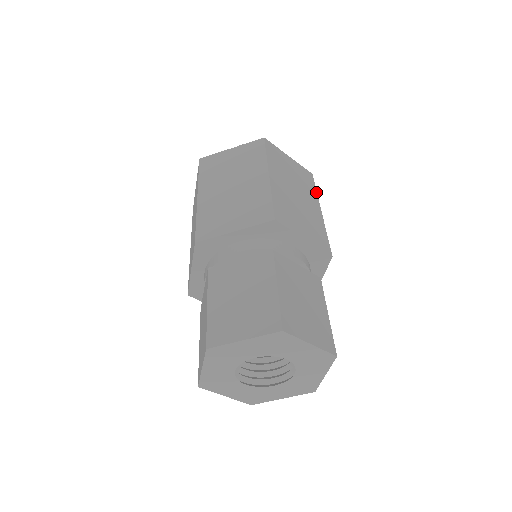
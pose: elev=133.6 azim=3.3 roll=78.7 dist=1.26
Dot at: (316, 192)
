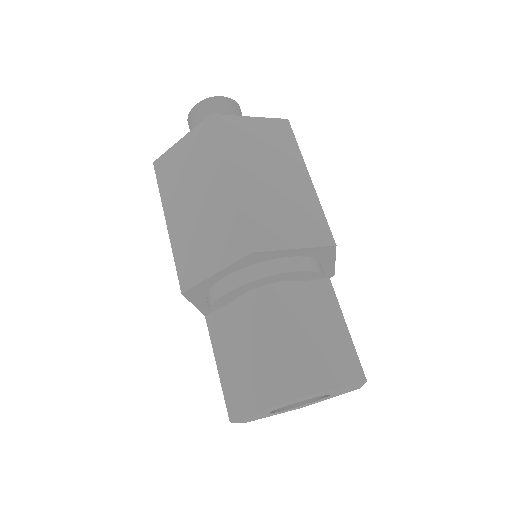
Dot at: (298, 149)
